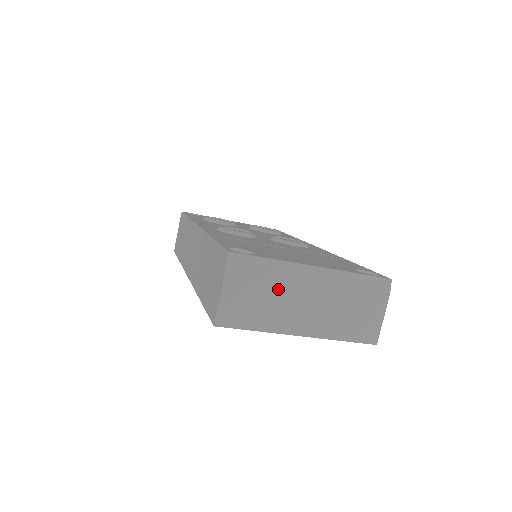
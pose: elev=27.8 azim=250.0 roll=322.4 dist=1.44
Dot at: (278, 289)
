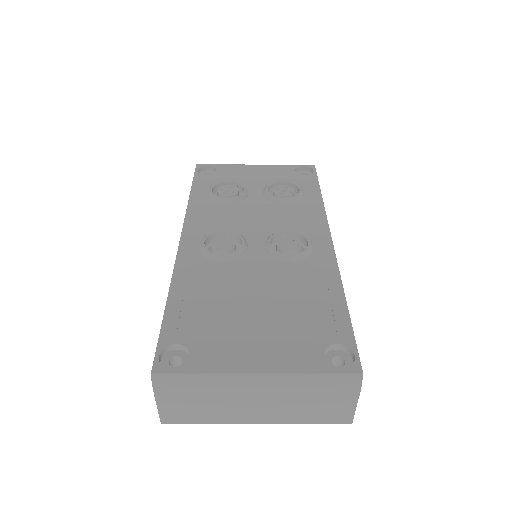
Dot at: (218, 396)
